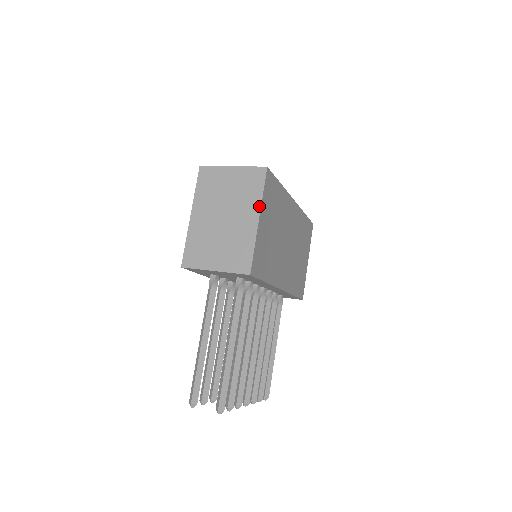
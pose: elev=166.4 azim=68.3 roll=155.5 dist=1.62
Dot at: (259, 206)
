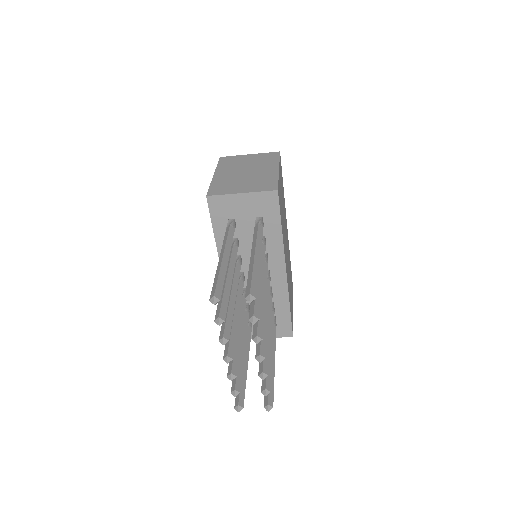
Dot at: (278, 164)
